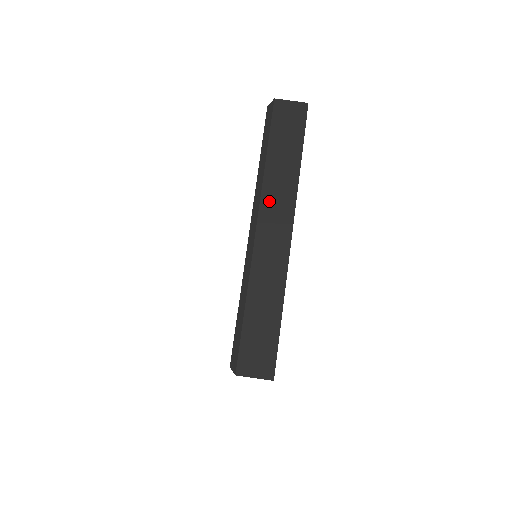
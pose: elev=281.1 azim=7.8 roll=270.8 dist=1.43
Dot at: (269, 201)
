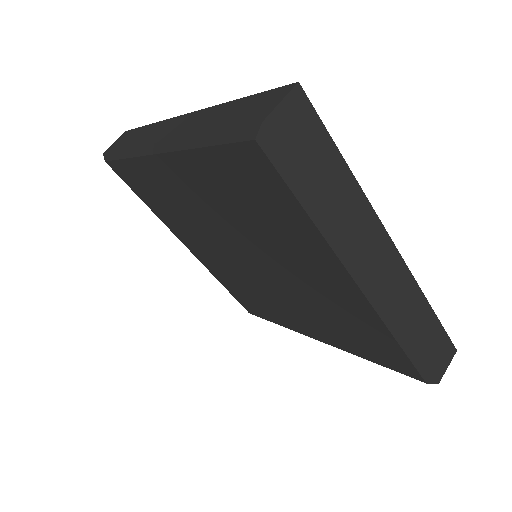
Dot at: (359, 246)
